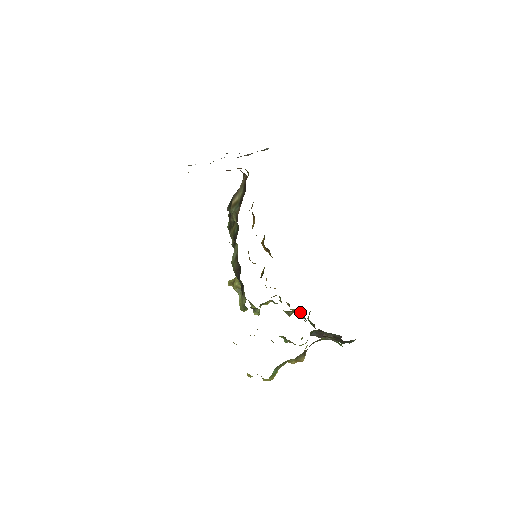
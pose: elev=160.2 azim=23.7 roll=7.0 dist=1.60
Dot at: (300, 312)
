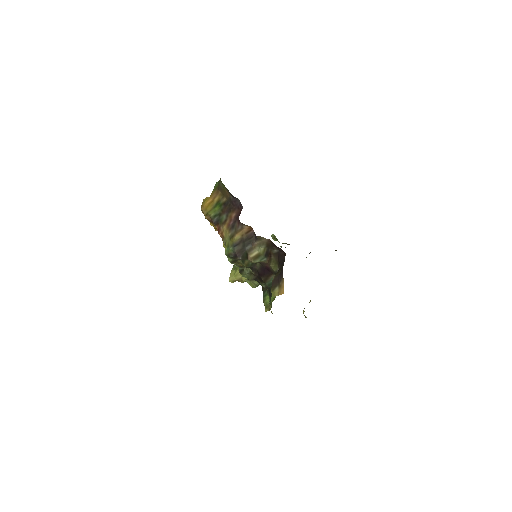
Dot at: occluded
